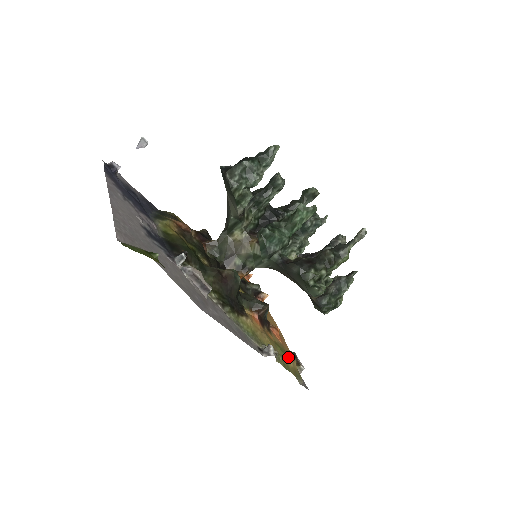
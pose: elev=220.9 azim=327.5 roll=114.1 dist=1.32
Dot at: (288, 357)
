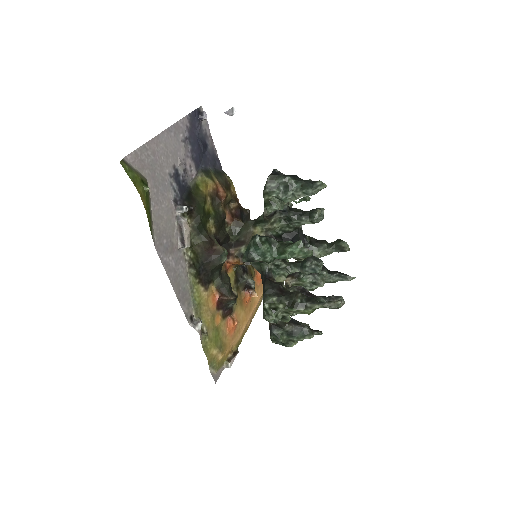
Dot at: (217, 345)
